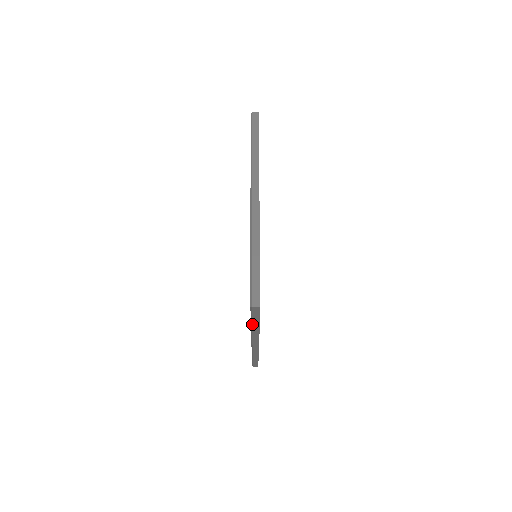
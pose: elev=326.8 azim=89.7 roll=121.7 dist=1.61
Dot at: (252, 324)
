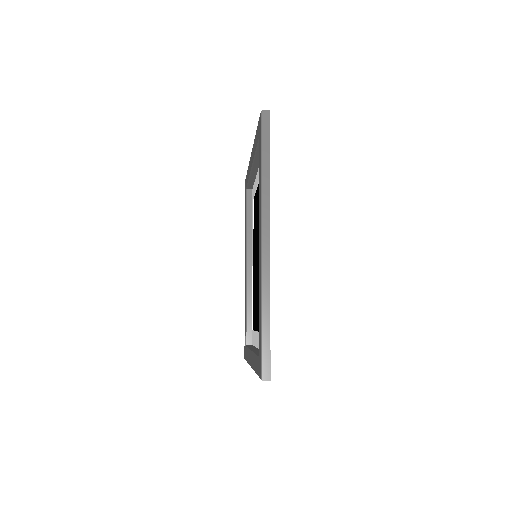
Dot at: (262, 161)
